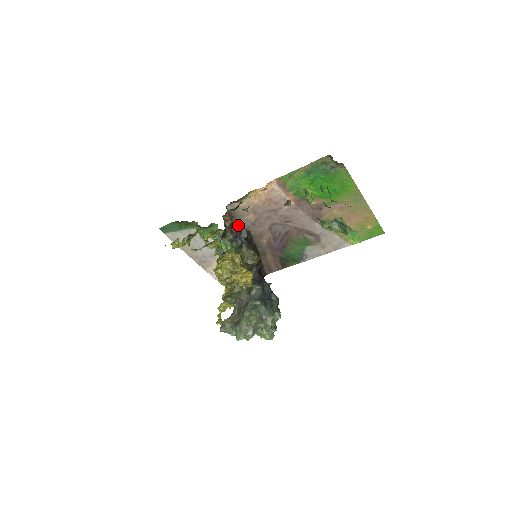
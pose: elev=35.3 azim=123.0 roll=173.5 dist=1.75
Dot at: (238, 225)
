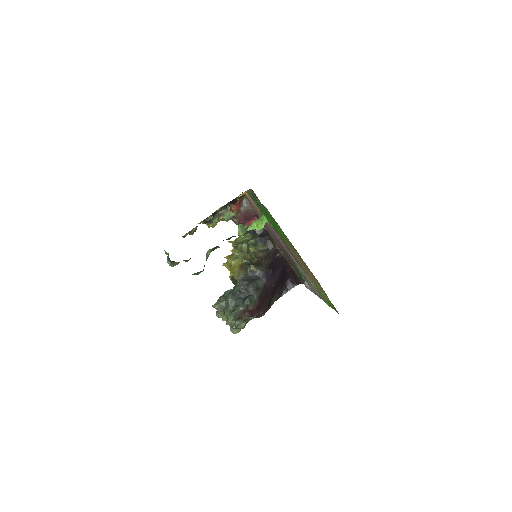
Dot at: occluded
